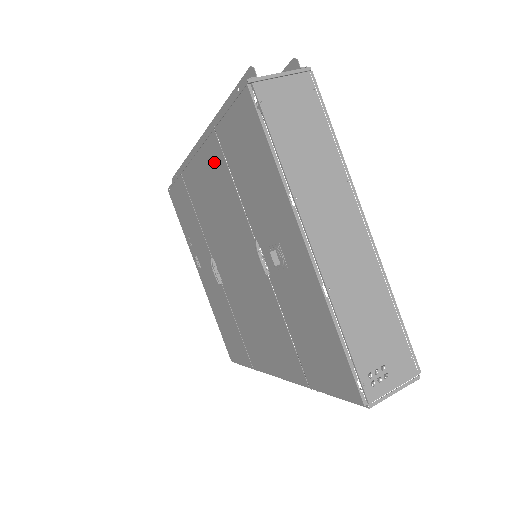
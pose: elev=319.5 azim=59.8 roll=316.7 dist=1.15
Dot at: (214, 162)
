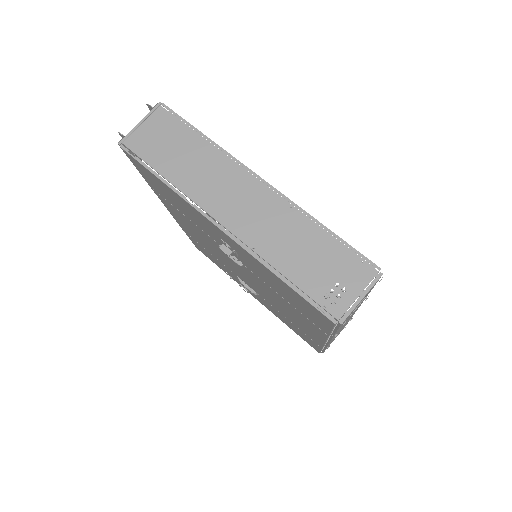
Dot at: (171, 208)
